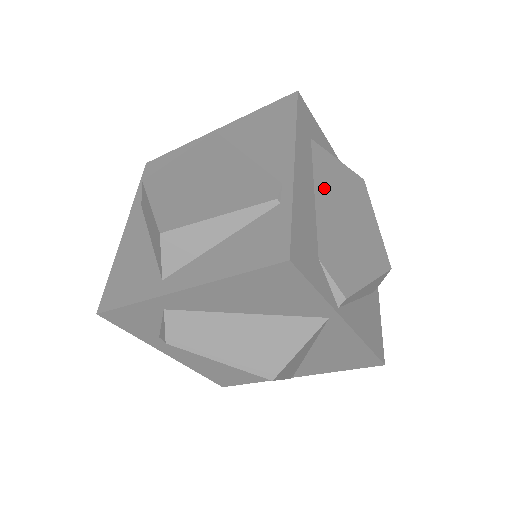
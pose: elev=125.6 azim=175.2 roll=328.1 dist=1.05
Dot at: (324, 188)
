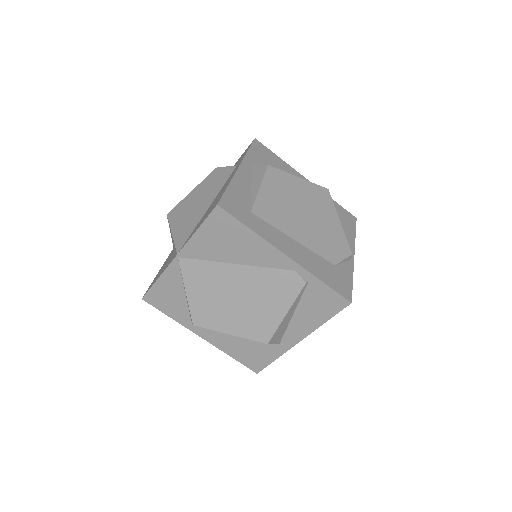
Dot at: (287, 225)
